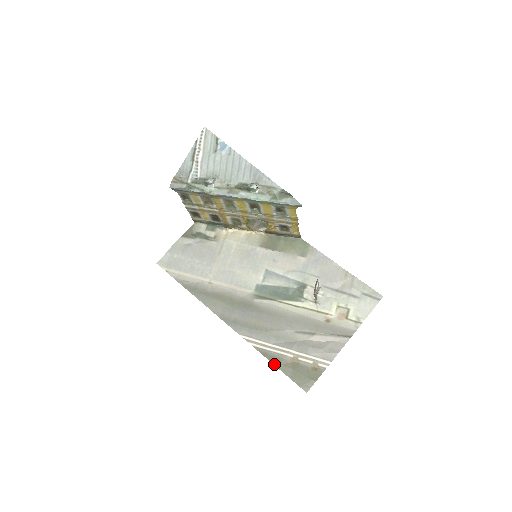
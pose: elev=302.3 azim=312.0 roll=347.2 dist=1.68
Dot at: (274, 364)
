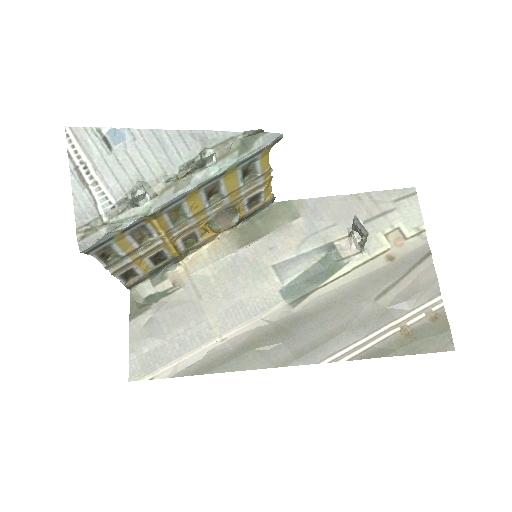
Dot at: (392, 356)
